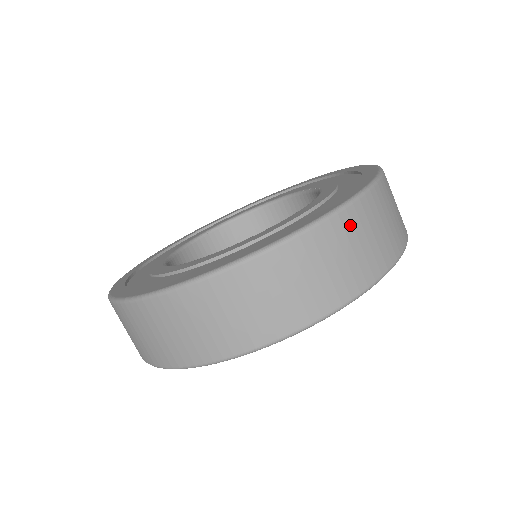
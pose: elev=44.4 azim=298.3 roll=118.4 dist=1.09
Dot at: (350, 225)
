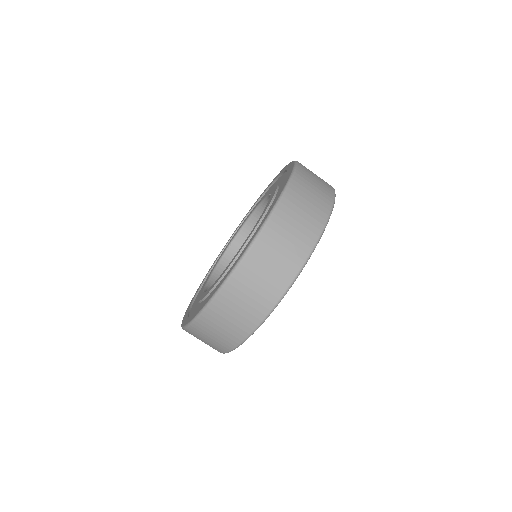
Dot at: (270, 239)
